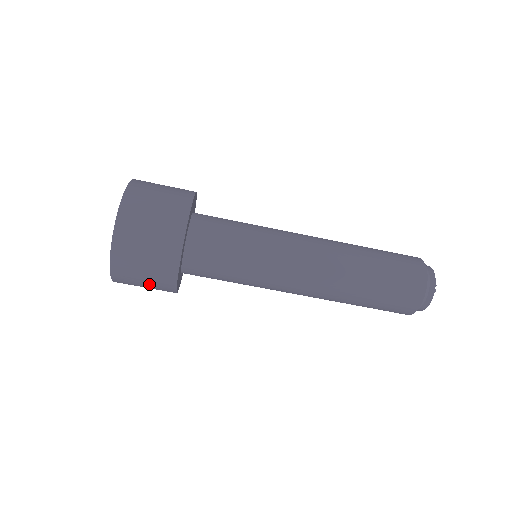
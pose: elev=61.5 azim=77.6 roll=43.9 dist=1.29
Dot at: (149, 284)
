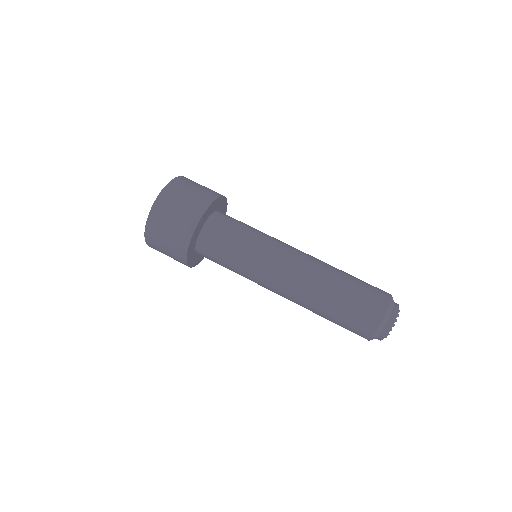
Dot at: (180, 213)
